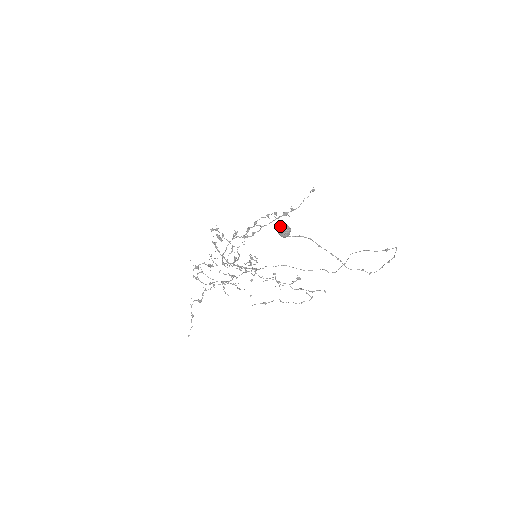
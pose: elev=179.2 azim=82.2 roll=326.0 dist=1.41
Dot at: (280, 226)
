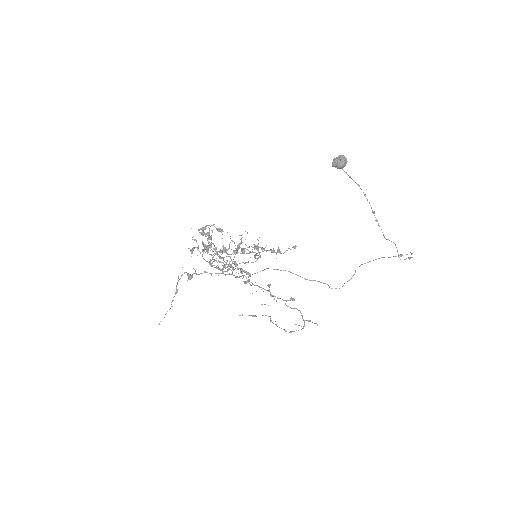
Dot at: occluded
